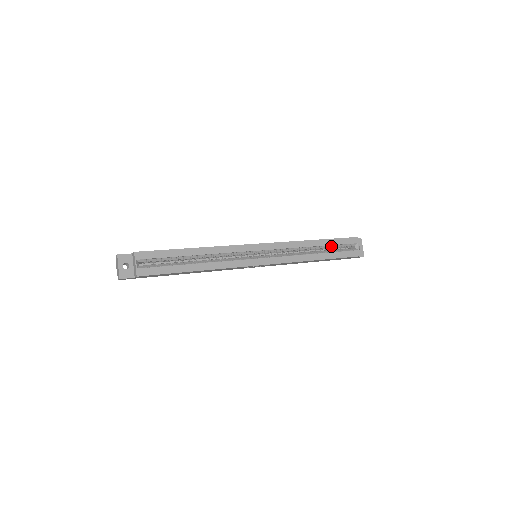
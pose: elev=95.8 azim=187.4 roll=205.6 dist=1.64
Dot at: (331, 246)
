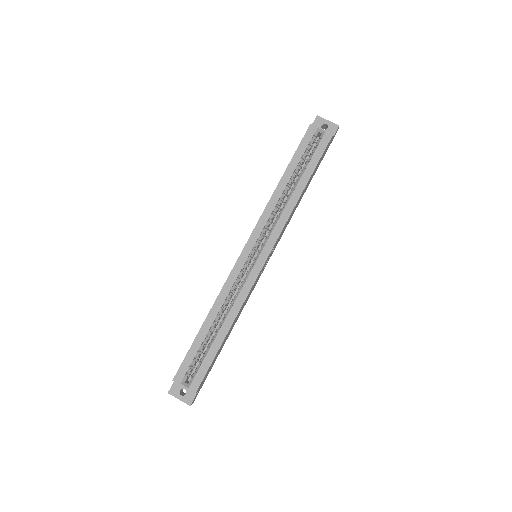
Dot at: (299, 164)
